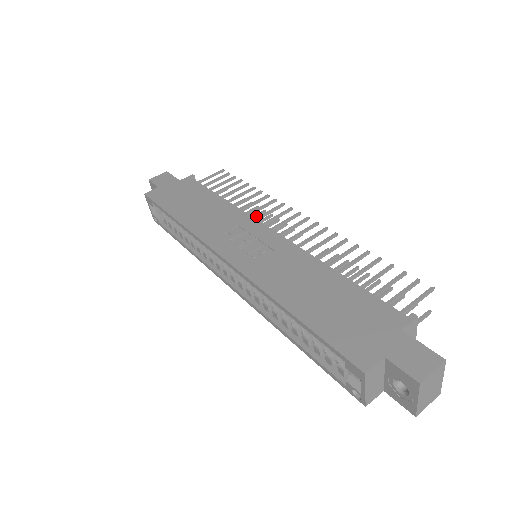
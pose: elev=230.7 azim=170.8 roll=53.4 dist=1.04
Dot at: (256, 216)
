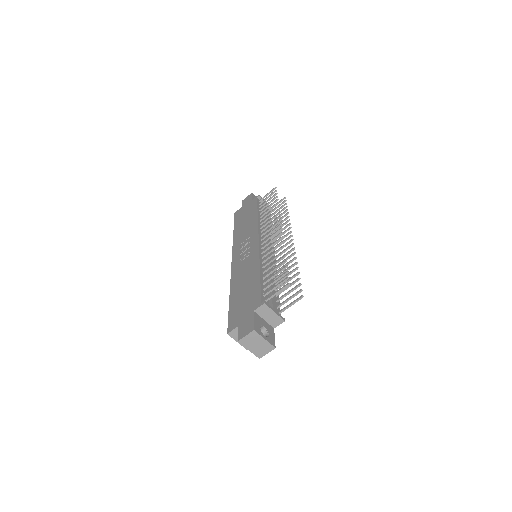
Dot at: (283, 221)
